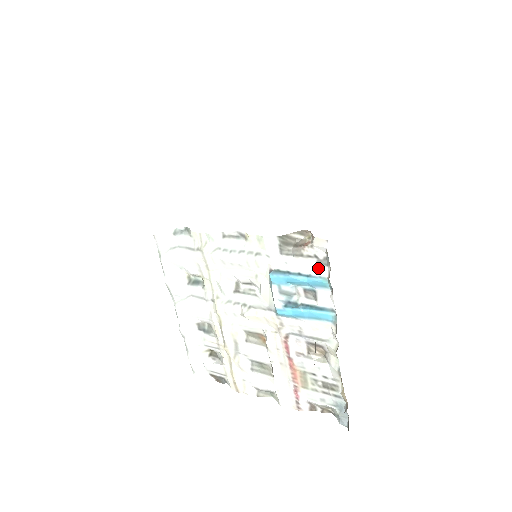
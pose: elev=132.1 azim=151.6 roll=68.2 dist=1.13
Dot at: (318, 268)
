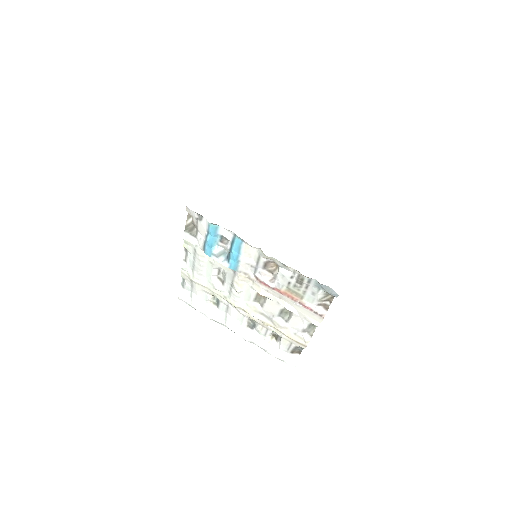
Dot at: (204, 223)
